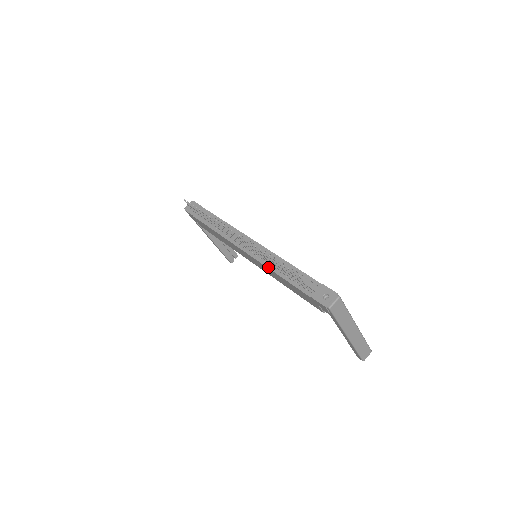
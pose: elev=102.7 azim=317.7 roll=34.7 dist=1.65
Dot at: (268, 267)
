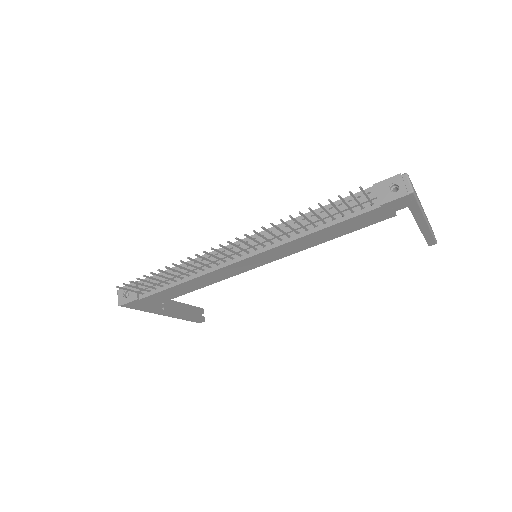
Dot at: (294, 239)
